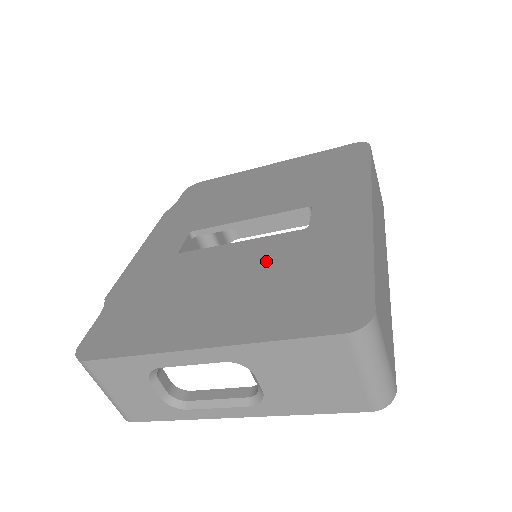
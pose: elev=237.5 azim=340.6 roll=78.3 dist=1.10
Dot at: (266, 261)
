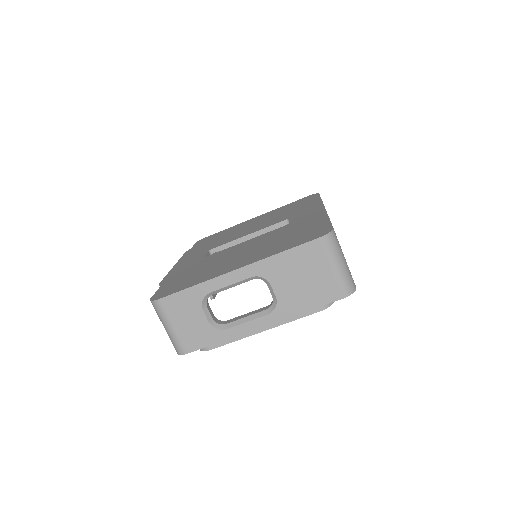
Dot at: (266, 239)
